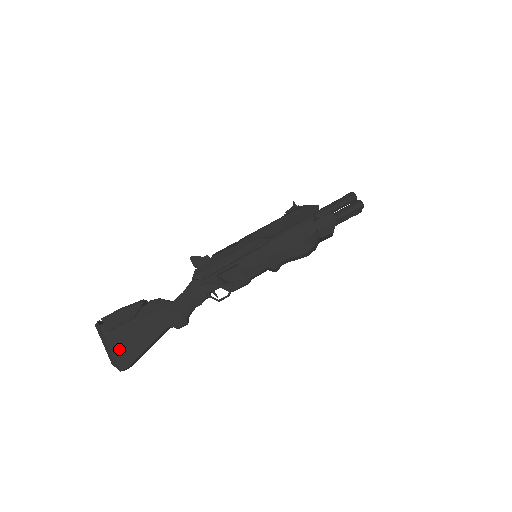
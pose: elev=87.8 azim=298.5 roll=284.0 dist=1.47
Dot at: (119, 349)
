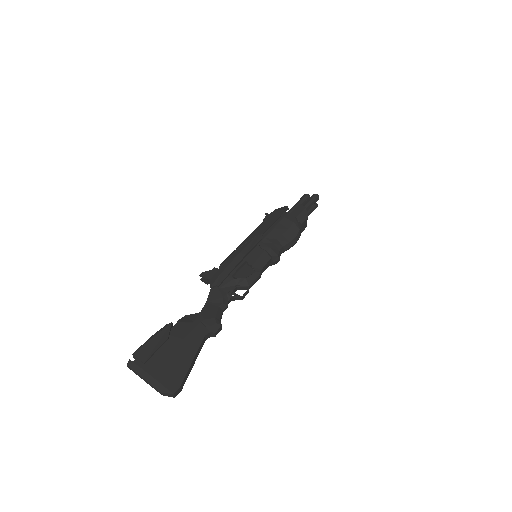
Dot at: (163, 373)
